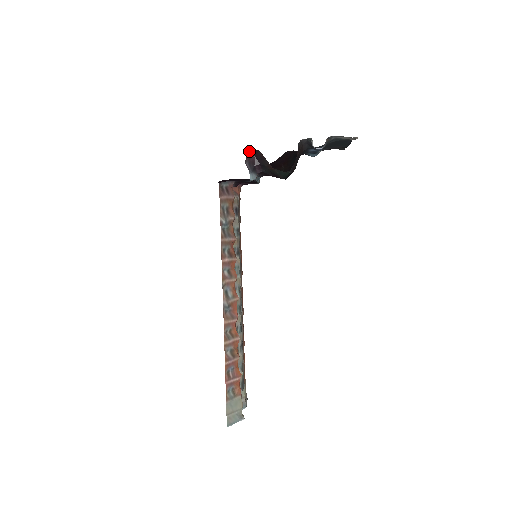
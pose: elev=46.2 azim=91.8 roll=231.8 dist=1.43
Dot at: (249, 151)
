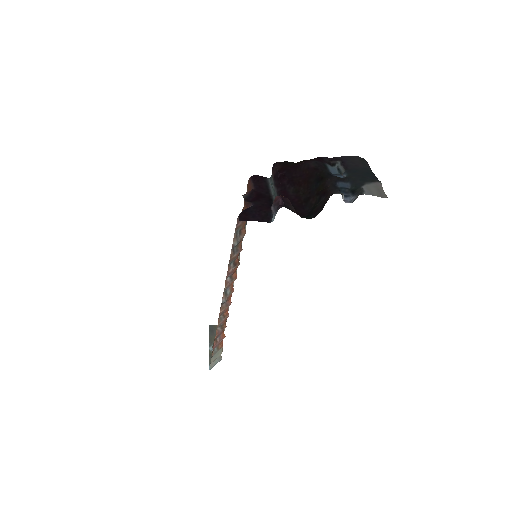
Dot at: (277, 196)
